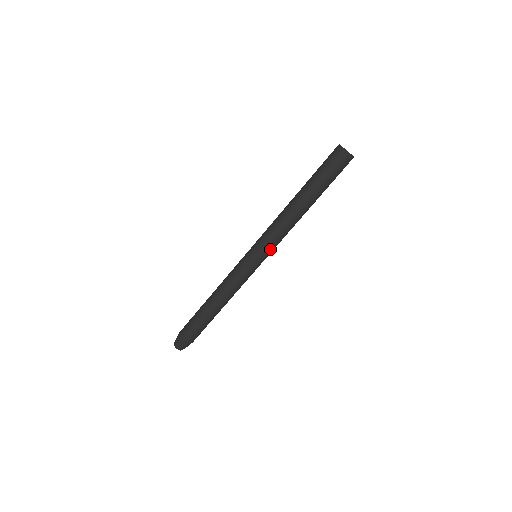
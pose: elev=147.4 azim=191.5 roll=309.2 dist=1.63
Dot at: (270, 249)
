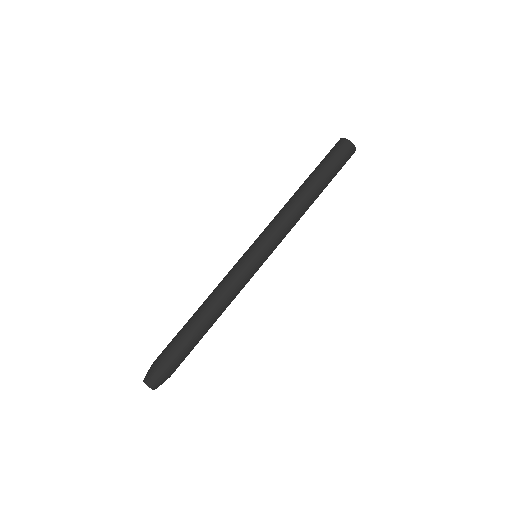
Dot at: (268, 238)
